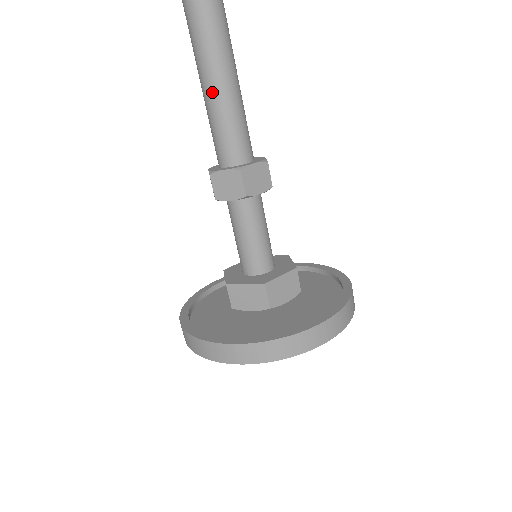
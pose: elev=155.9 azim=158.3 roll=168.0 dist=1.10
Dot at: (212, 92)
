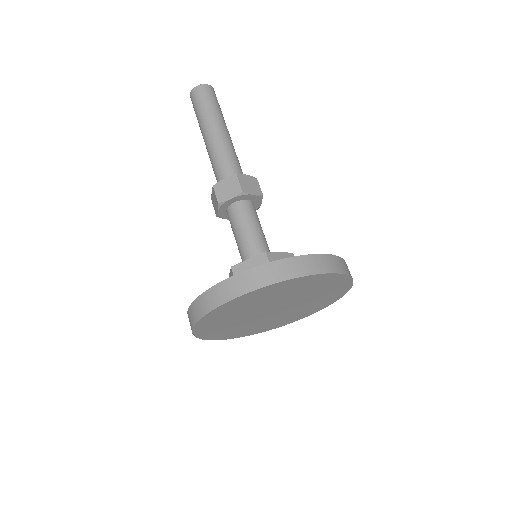
Dot at: (206, 148)
